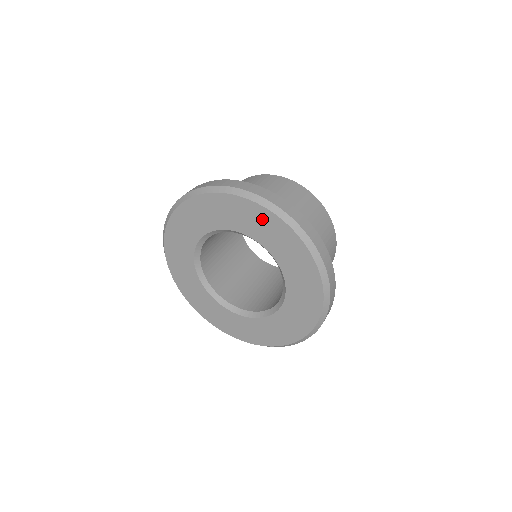
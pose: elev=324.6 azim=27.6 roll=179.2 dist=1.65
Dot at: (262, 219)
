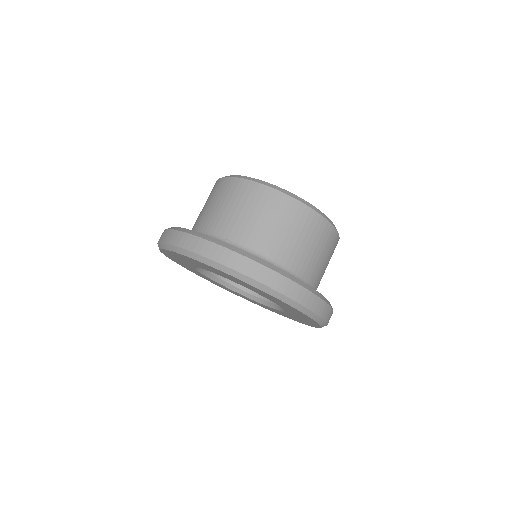
Dot at: (307, 319)
